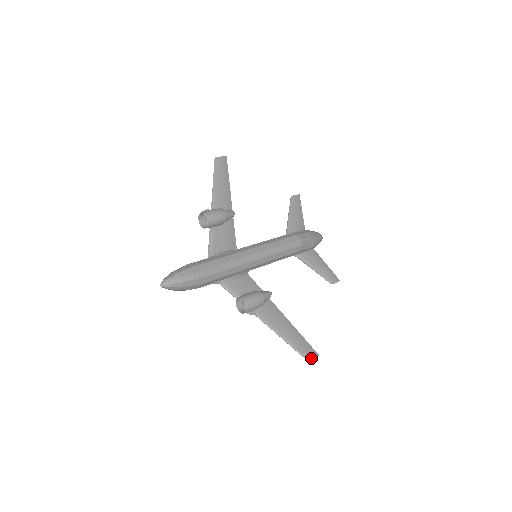
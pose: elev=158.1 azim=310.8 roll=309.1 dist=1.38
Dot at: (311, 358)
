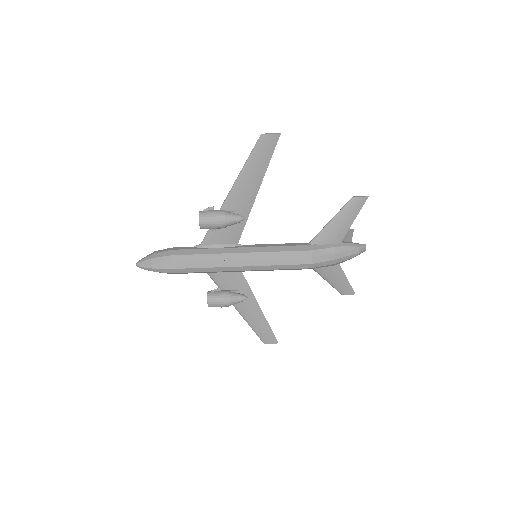
Dot at: (268, 343)
